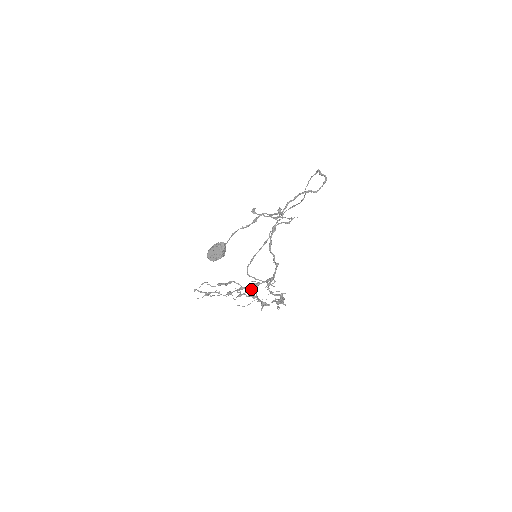
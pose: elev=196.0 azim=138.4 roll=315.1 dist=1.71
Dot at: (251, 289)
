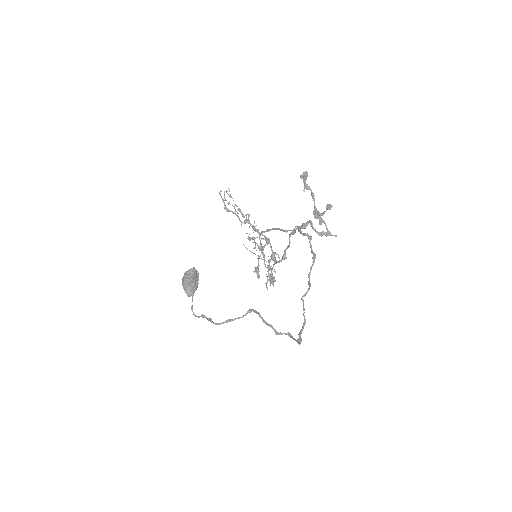
Dot at: occluded
